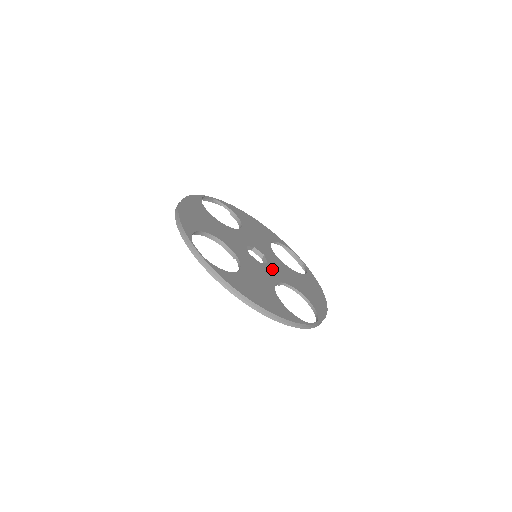
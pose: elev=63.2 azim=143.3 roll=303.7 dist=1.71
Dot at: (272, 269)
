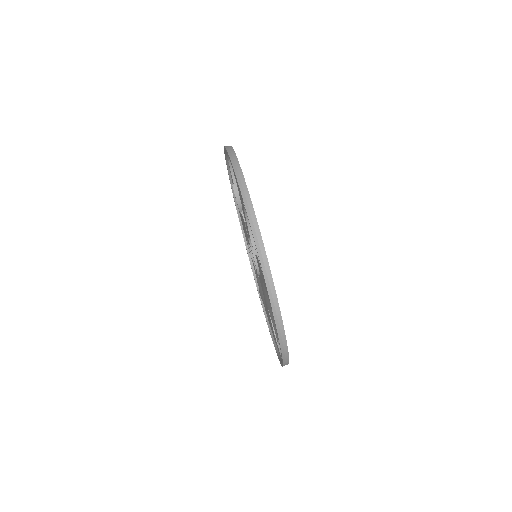
Dot at: occluded
